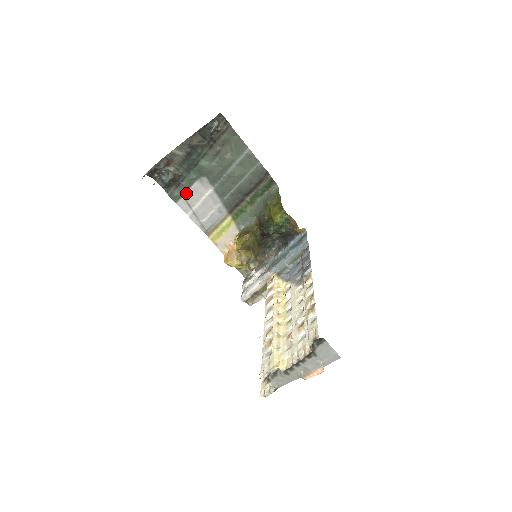
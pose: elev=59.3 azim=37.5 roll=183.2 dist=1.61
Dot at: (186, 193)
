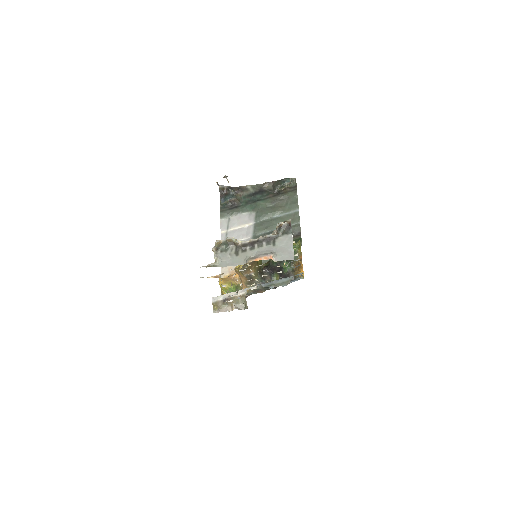
Dot at: (233, 216)
